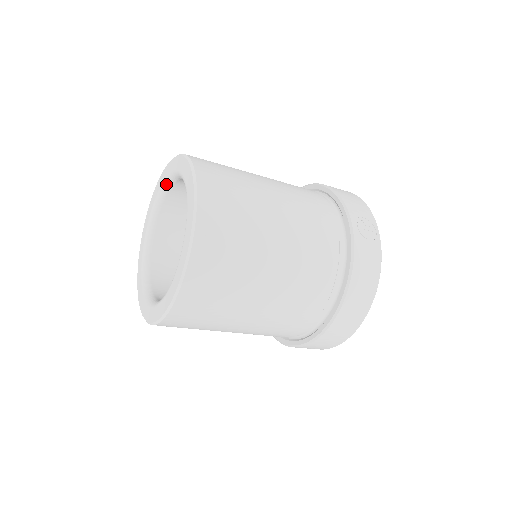
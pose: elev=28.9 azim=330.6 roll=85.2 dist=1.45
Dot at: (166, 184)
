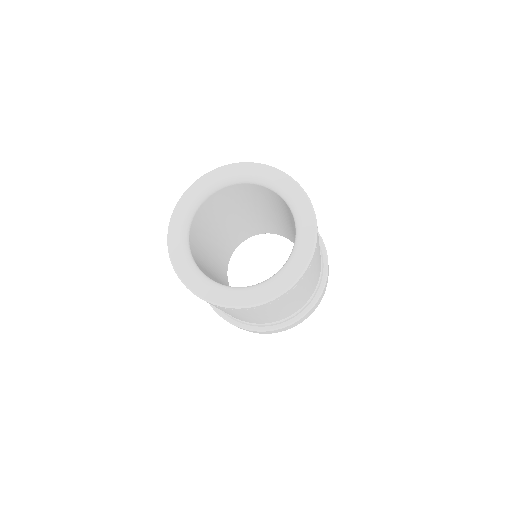
Dot at: (237, 180)
